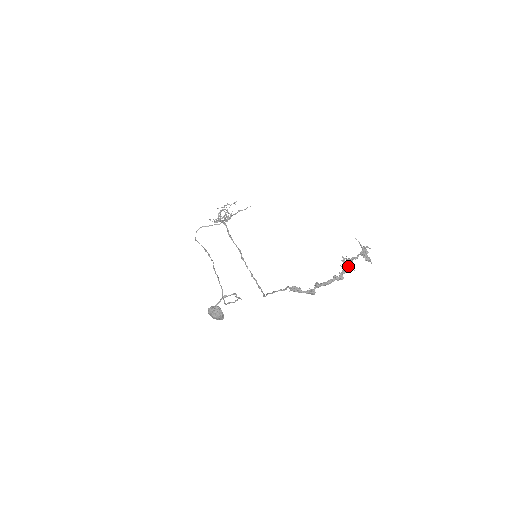
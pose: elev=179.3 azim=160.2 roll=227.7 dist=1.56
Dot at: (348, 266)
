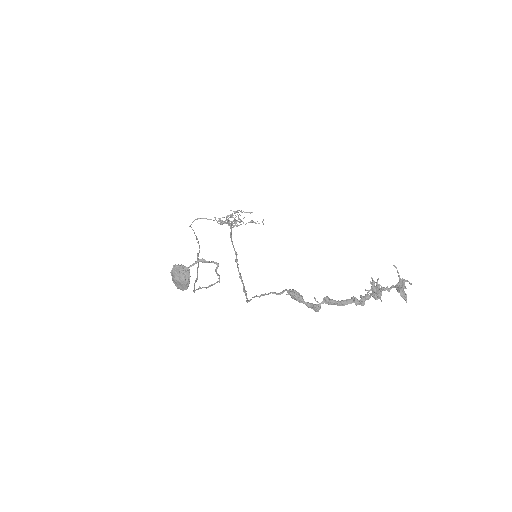
Dot at: (375, 292)
